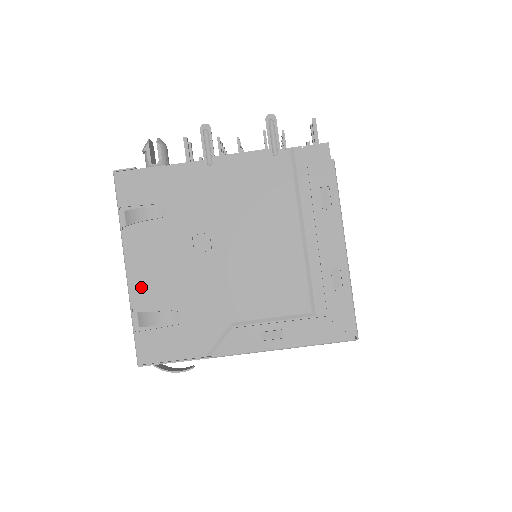
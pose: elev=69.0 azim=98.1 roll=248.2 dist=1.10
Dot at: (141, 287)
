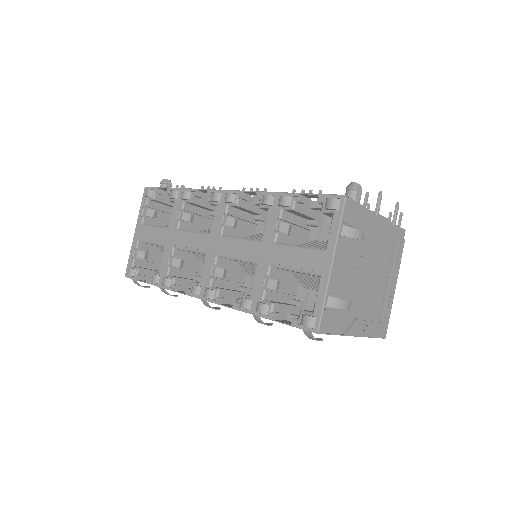
Dot at: (334, 280)
